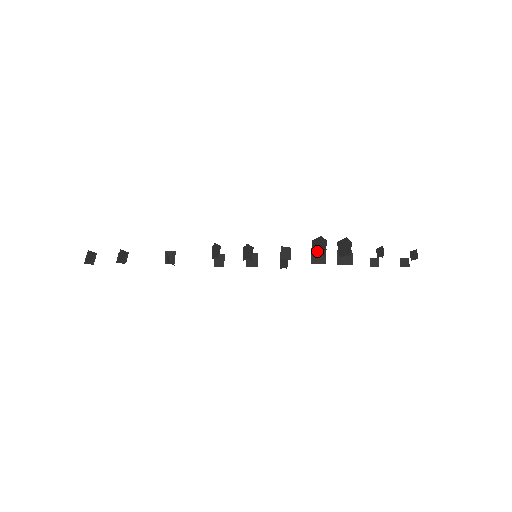
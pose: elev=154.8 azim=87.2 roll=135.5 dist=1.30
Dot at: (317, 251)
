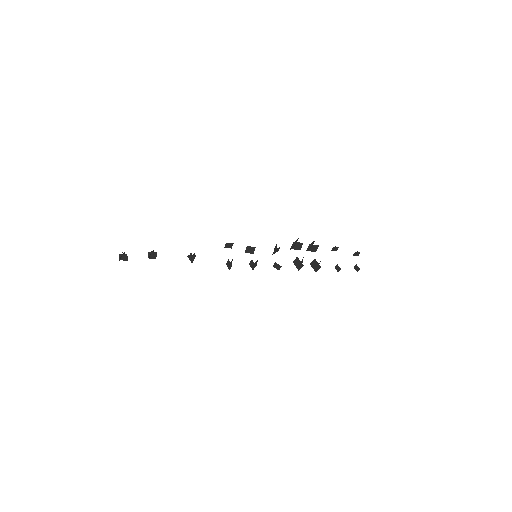
Dot at: (295, 243)
